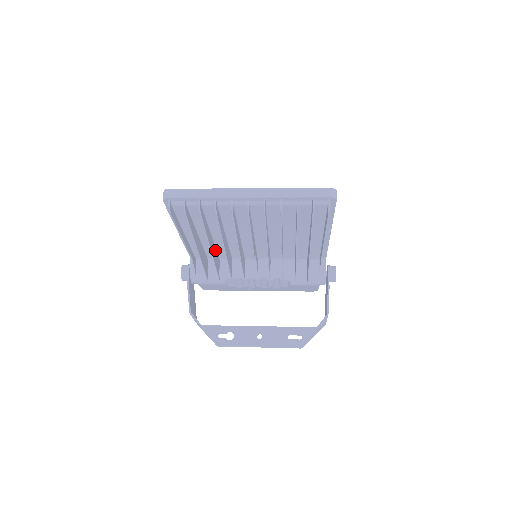
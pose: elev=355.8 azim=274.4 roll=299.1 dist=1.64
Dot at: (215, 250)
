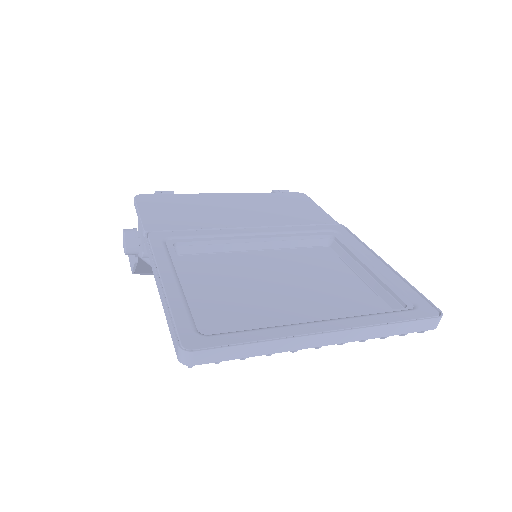
Dot at: occluded
